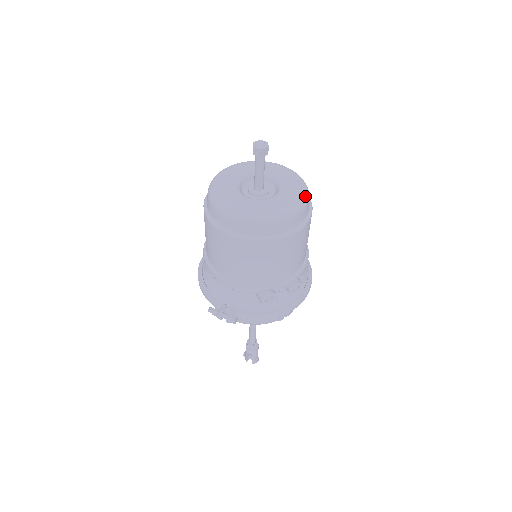
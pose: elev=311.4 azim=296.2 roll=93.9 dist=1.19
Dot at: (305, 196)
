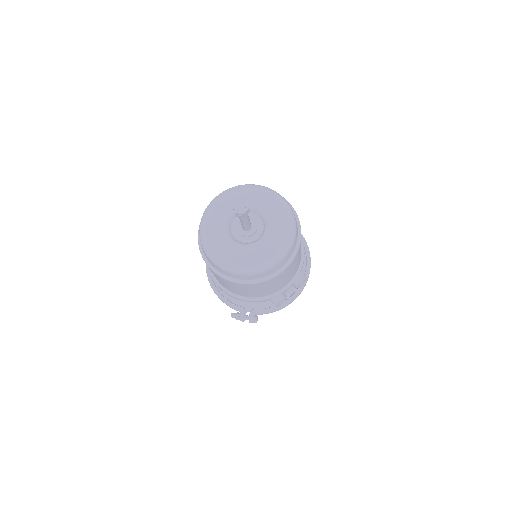
Dot at: (292, 225)
